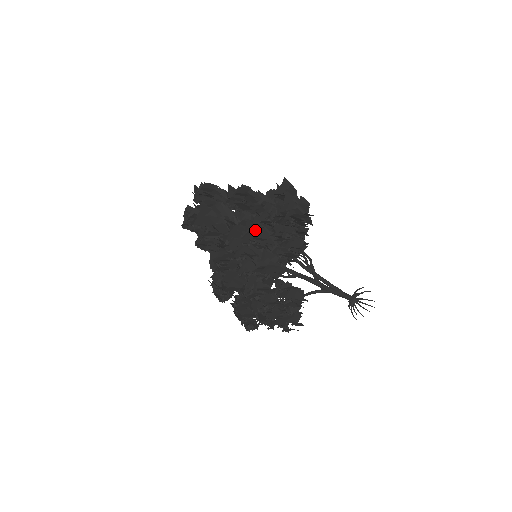
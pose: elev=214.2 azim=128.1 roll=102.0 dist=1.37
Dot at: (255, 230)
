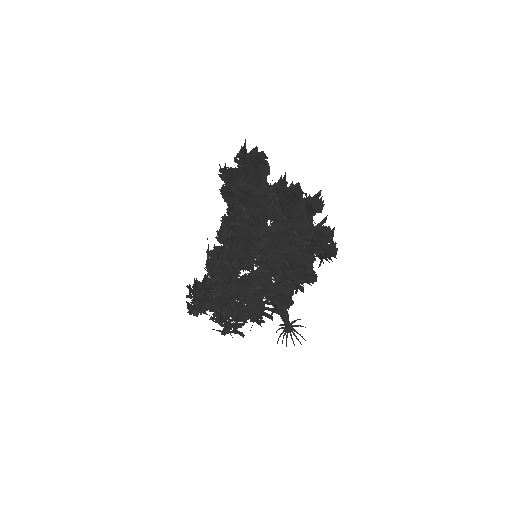
Dot at: (301, 255)
